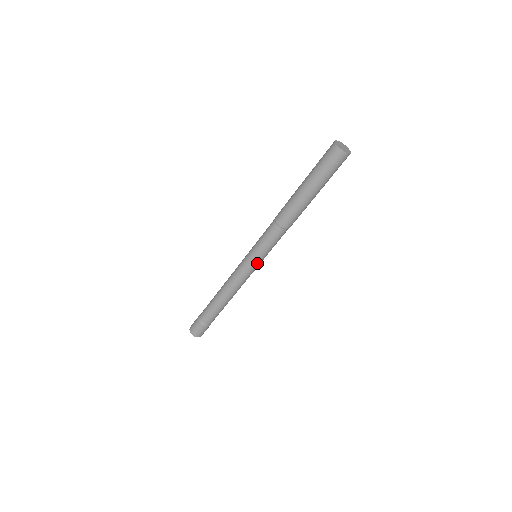
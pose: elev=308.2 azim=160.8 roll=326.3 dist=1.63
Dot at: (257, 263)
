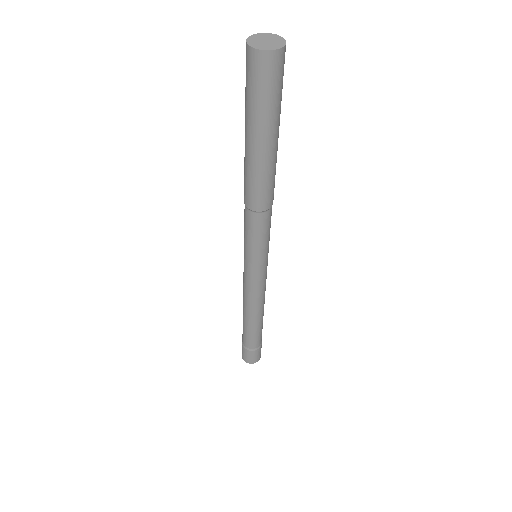
Dot at: (260, 266)
